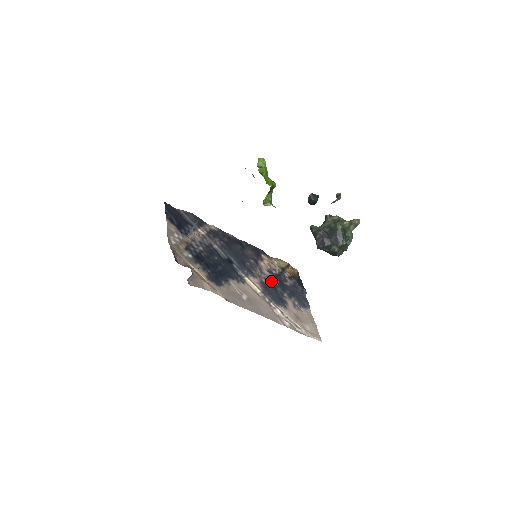
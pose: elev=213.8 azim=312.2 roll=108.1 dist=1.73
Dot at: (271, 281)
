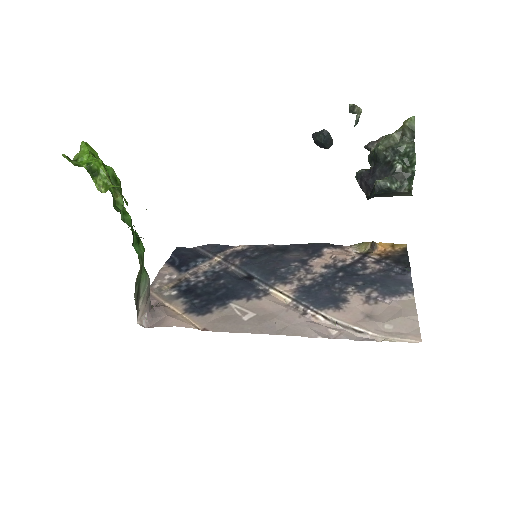
Dot at: (324, 279)
